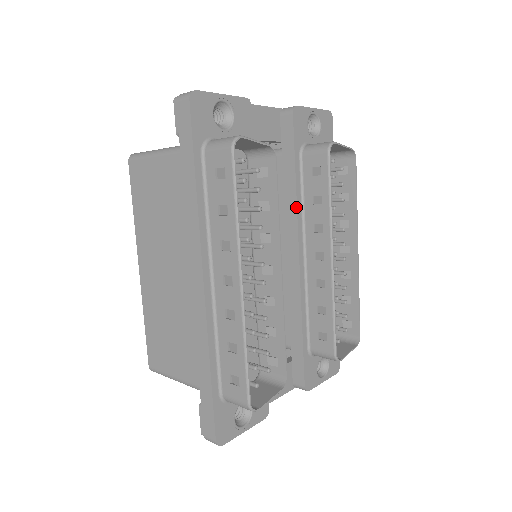
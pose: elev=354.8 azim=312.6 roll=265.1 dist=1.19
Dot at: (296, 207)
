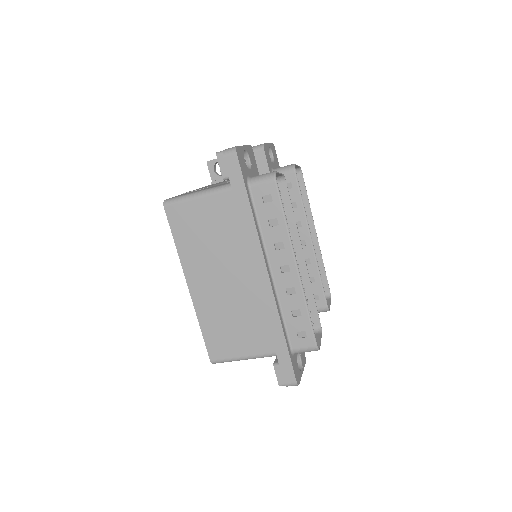
Dot at: occluded
